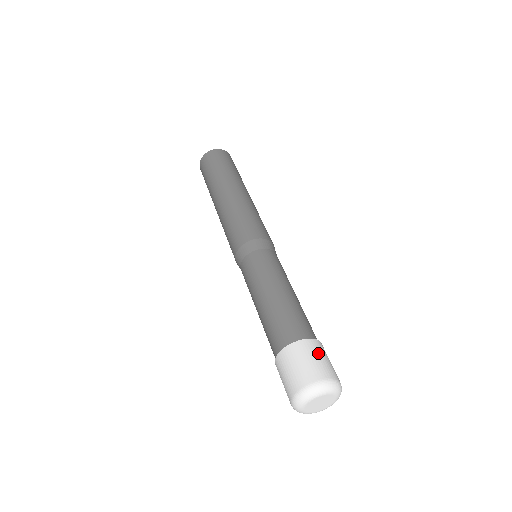
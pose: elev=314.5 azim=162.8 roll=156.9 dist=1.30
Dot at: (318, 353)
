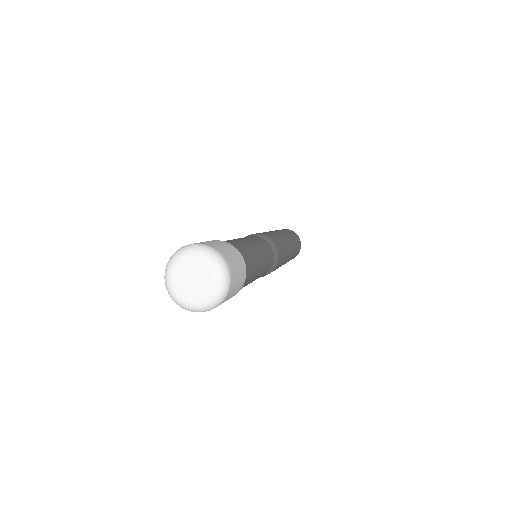
Dot at: (223, 244)
